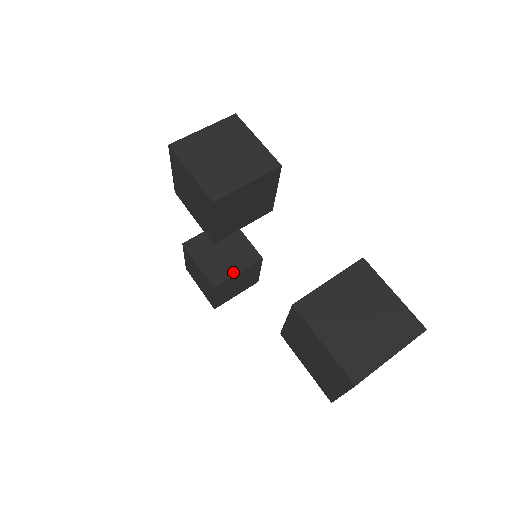
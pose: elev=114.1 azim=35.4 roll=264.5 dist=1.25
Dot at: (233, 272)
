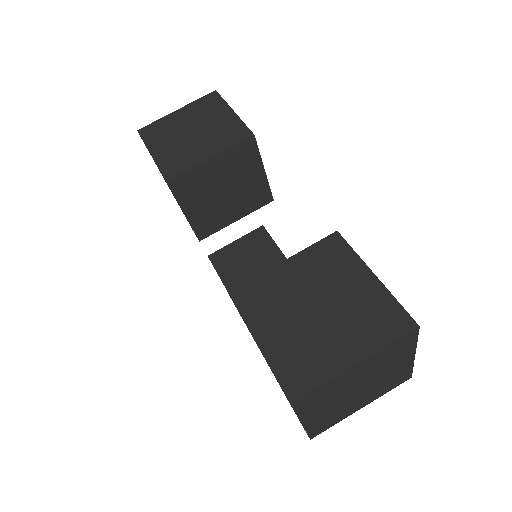
Dot at: occluded
